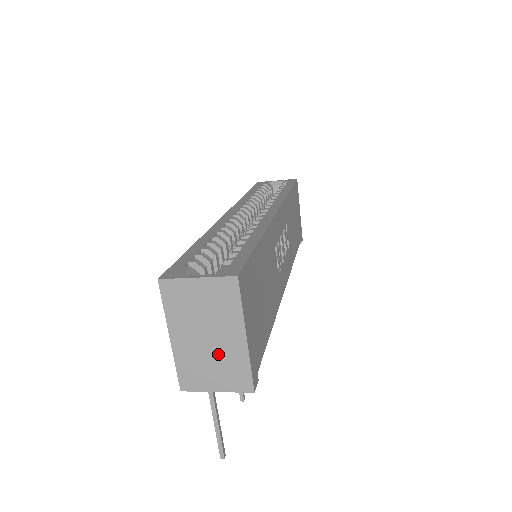
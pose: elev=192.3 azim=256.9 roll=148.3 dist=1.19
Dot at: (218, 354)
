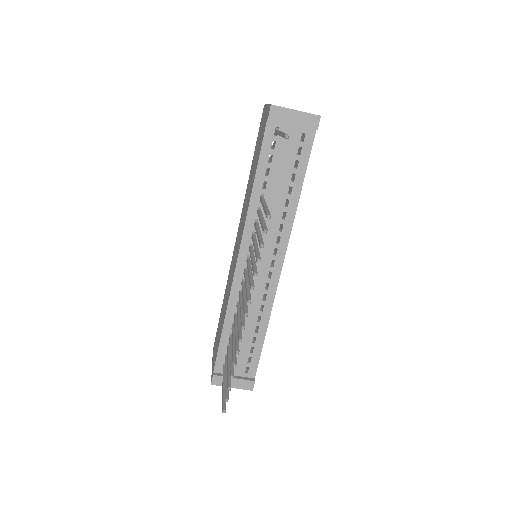
Dot at: occluded
